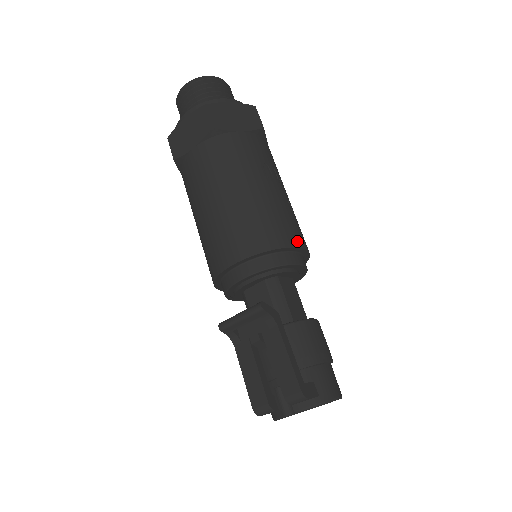
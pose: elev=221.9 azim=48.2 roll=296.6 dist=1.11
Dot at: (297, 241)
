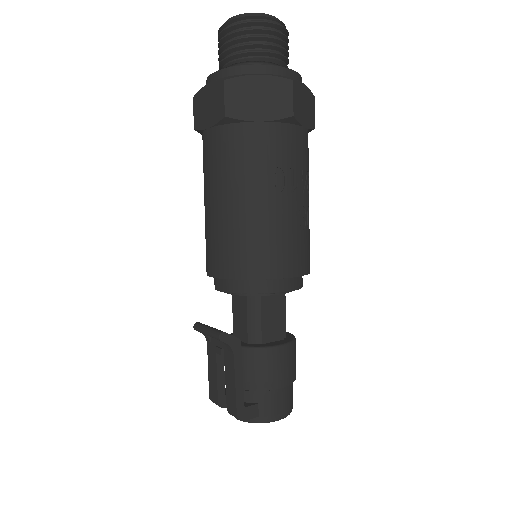
Dot at: (286, 270)
